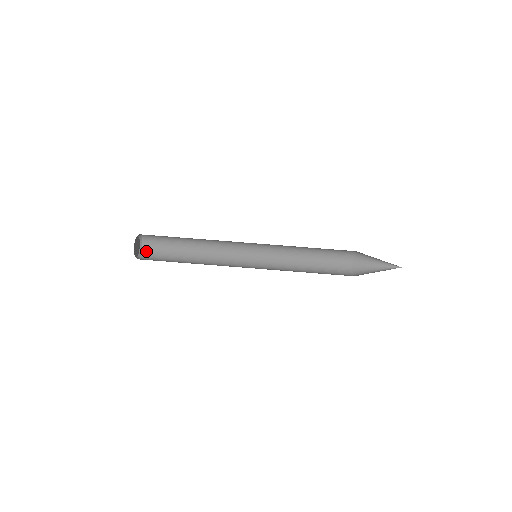
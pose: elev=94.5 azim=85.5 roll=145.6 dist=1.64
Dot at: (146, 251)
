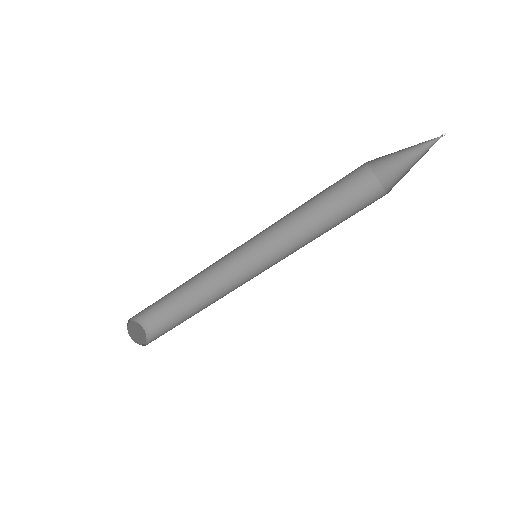
Dot at: (153, 329)
